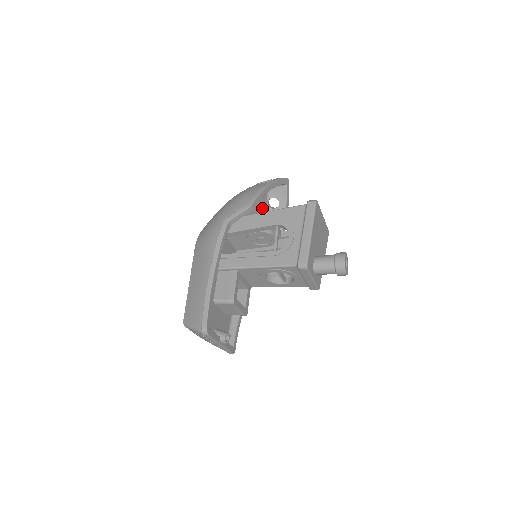
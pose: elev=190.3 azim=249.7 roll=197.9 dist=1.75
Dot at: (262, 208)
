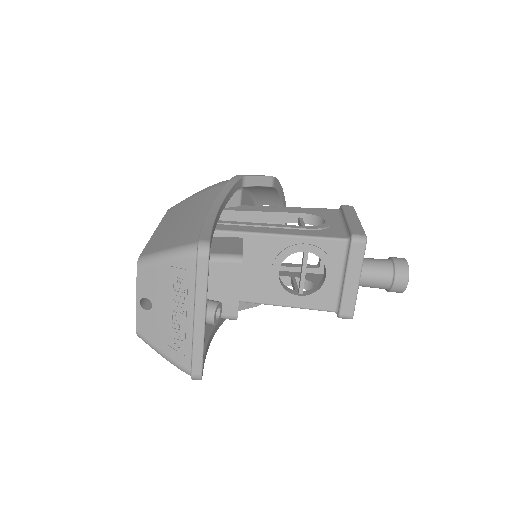
Dot at: occluded
